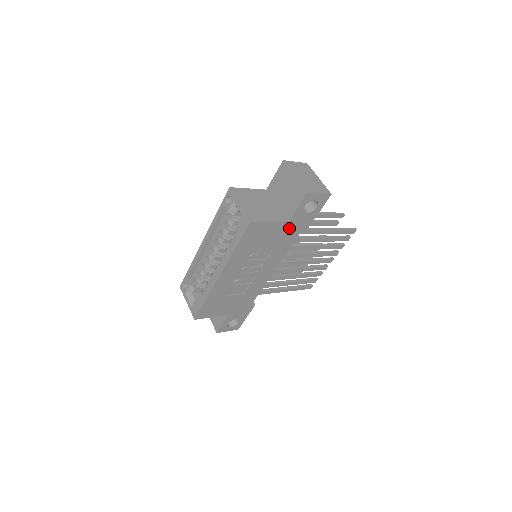
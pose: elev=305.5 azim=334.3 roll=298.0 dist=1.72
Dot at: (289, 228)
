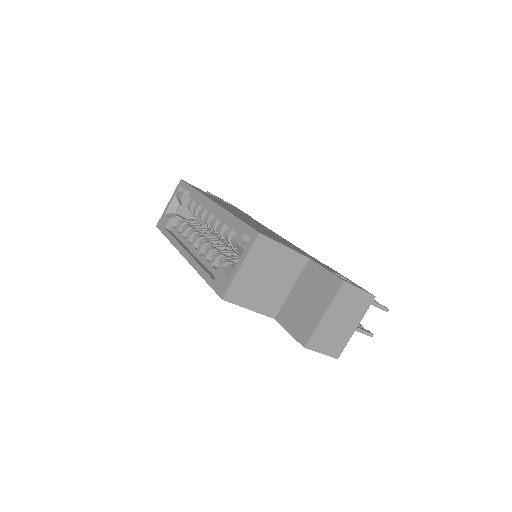
Dot at: occluded
